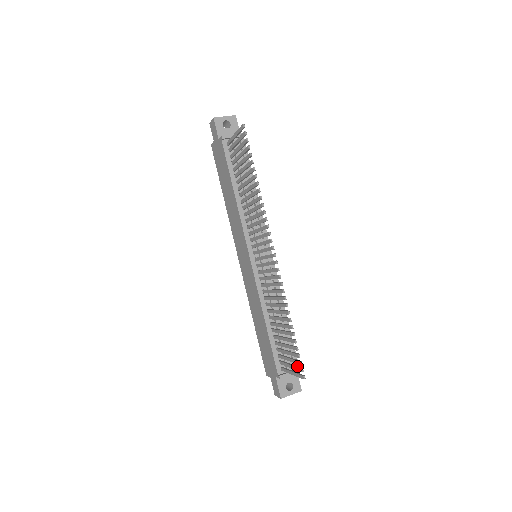
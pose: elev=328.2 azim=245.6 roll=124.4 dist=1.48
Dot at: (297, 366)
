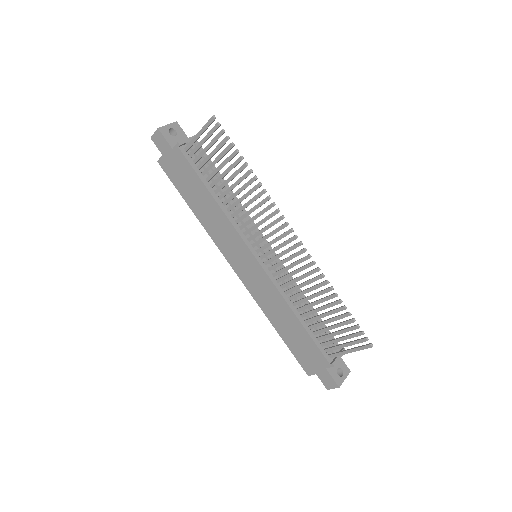
Dot at: occluded
